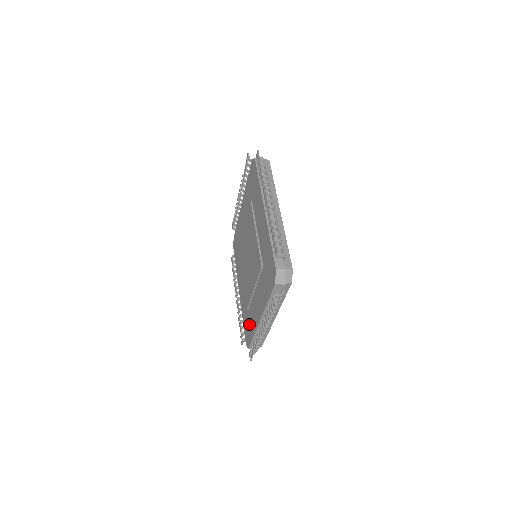
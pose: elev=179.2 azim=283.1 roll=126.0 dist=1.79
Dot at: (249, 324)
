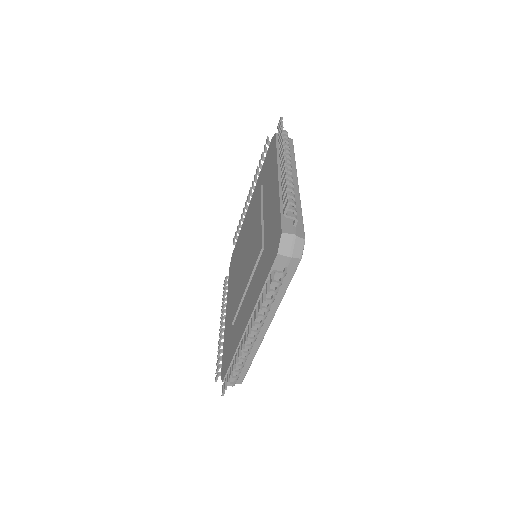
Dot at: (230, 345)
